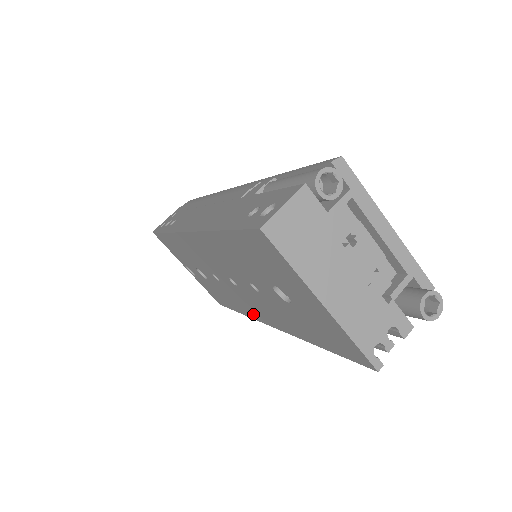
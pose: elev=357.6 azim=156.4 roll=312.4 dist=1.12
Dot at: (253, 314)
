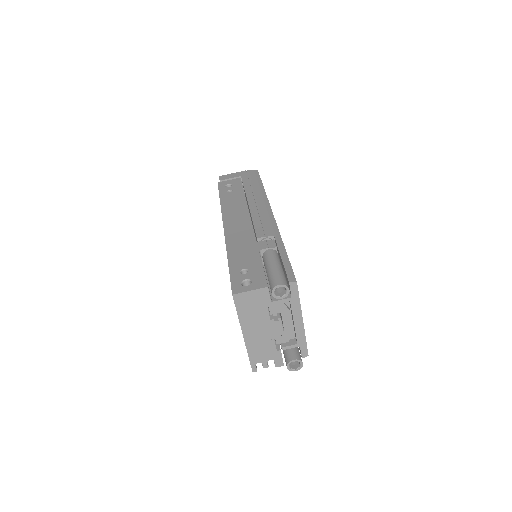
Dot at: occluded
